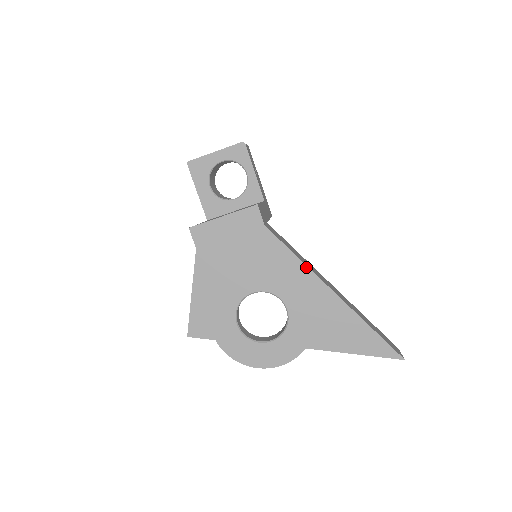
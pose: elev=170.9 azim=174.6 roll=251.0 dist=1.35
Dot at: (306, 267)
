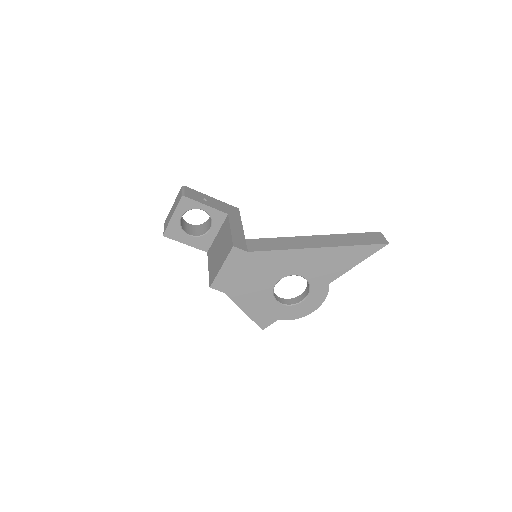
Dot at: (291, 250)
